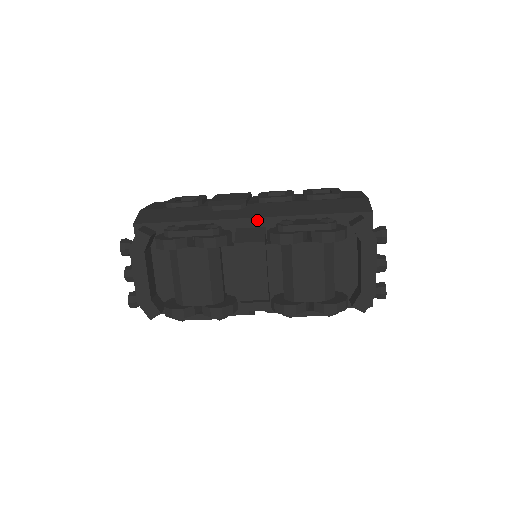
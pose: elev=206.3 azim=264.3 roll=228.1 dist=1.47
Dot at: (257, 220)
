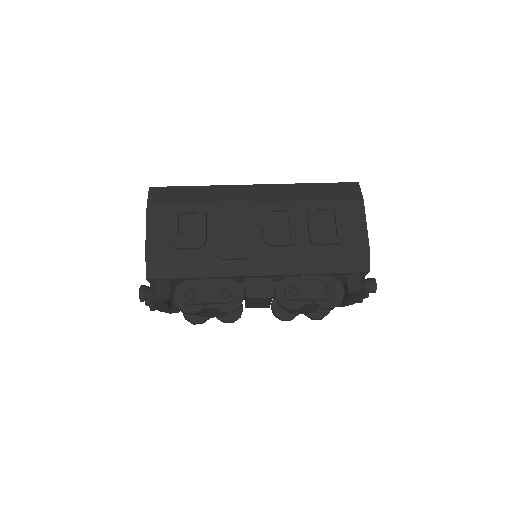
Dot at: (266, 276)
